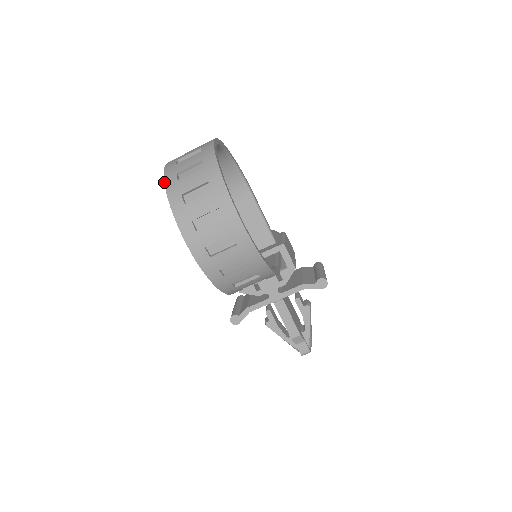
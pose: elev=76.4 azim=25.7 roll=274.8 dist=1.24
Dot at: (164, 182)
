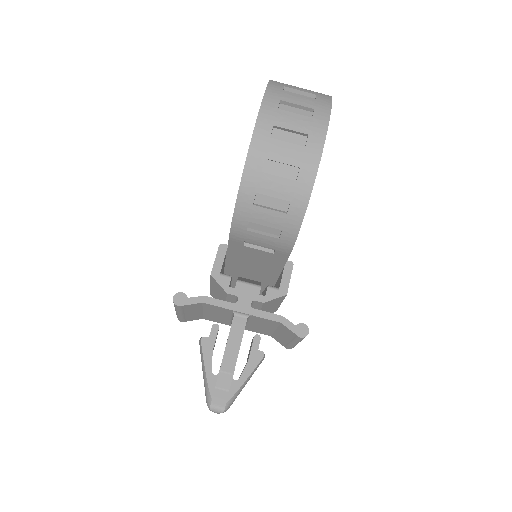
Dot at: occluded
